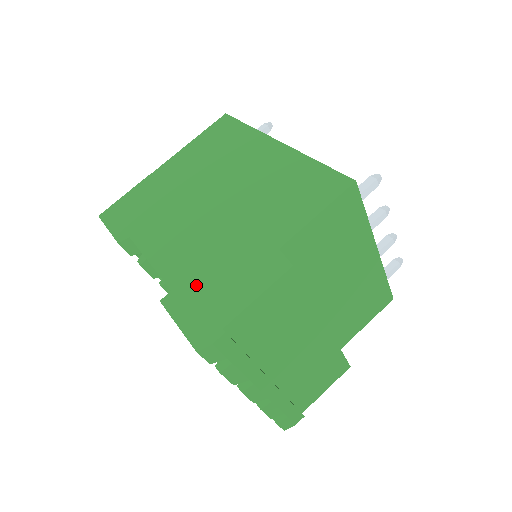
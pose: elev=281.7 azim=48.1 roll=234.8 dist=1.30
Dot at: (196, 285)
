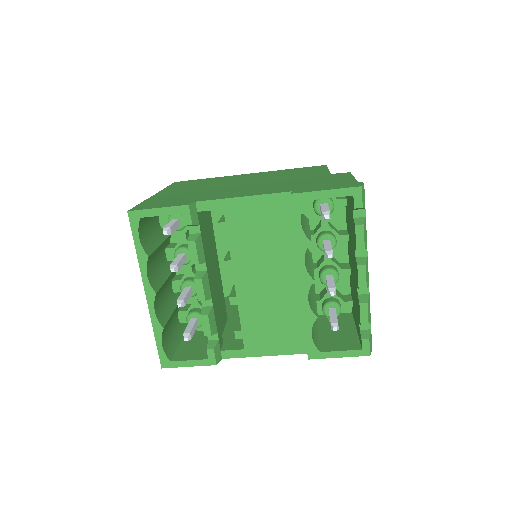
Dot at: (306, 186)
